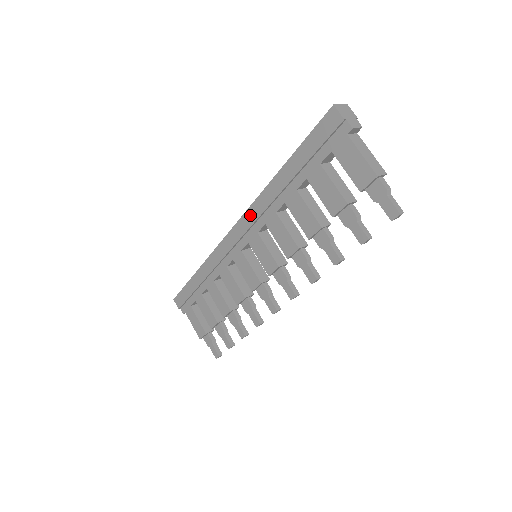
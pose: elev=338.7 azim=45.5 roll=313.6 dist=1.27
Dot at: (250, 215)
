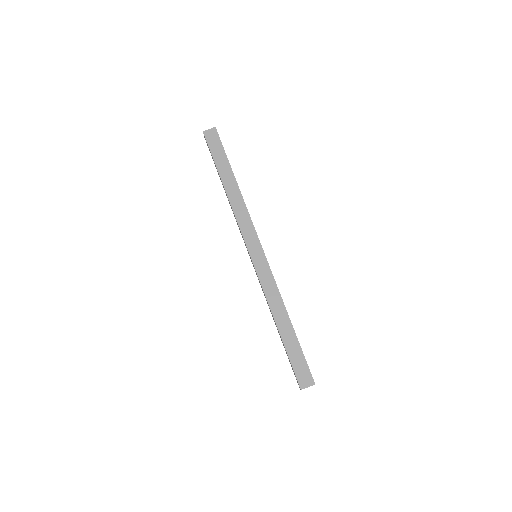
Dot at: (258, 278)
